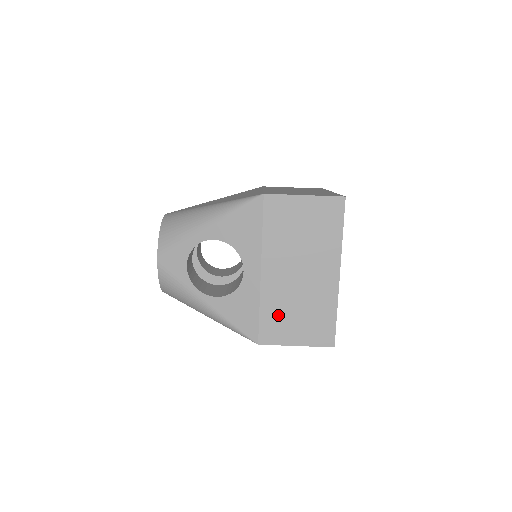
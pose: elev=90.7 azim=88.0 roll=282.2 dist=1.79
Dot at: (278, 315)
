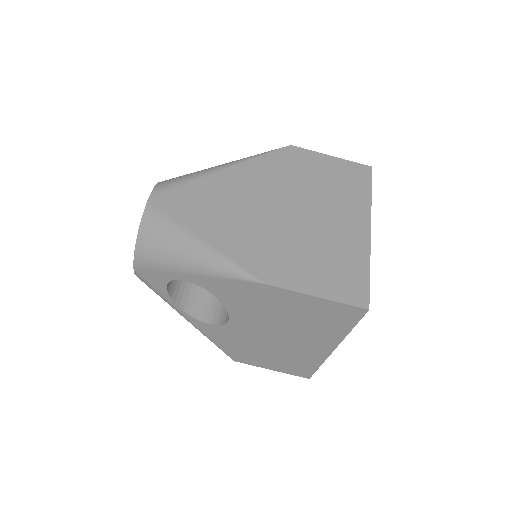
Dot at: (259, 353)
